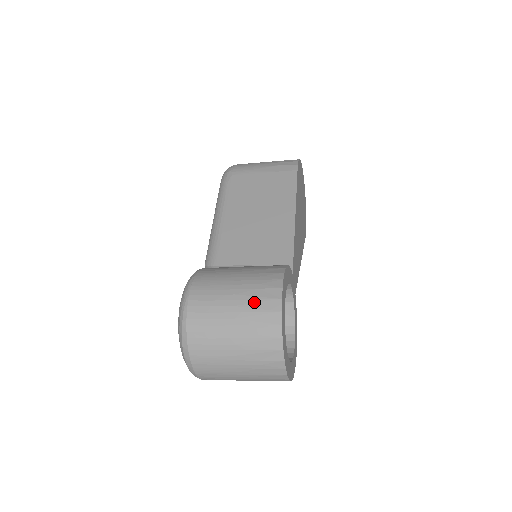
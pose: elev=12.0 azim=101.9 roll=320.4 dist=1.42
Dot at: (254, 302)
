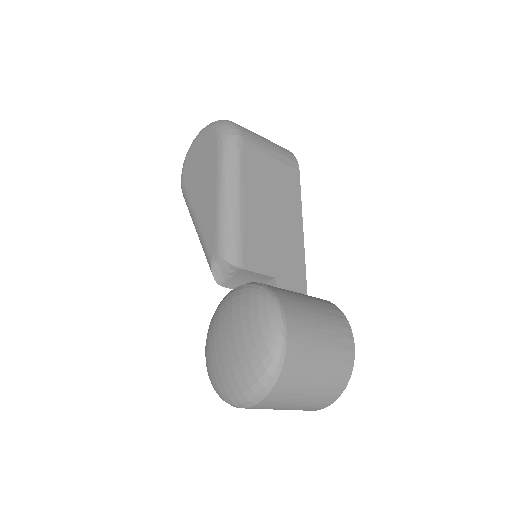
Dot at: (337, 352)
